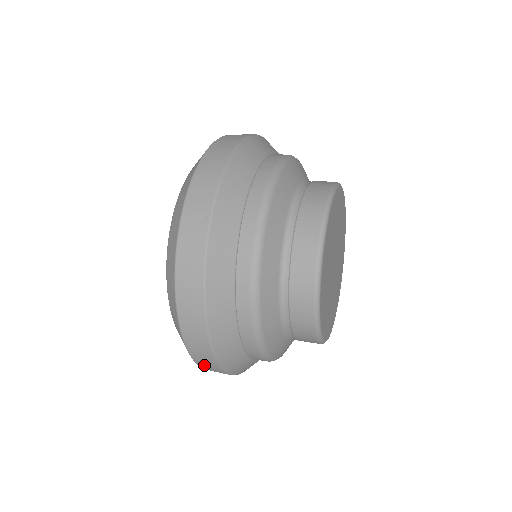
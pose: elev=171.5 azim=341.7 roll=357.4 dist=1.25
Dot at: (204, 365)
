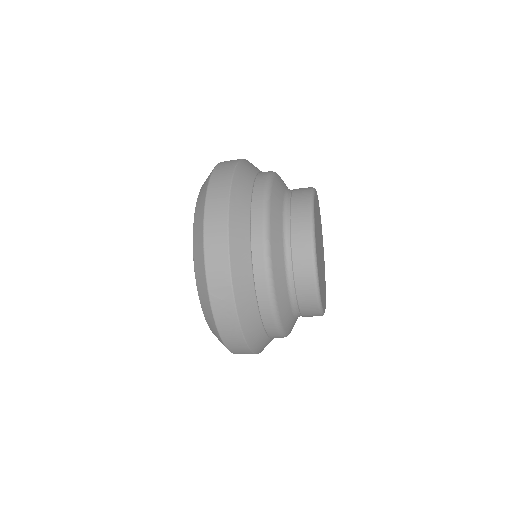
Dot at: occluded
